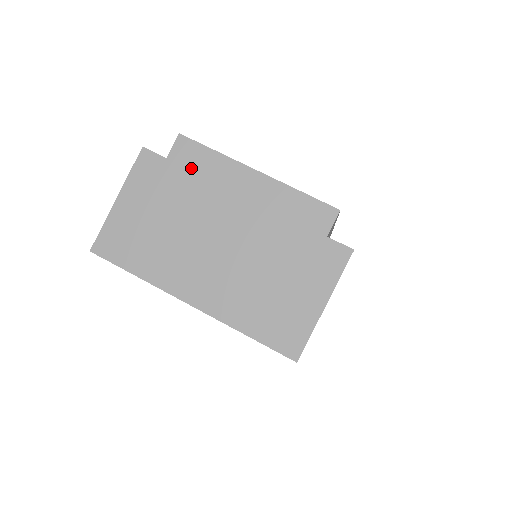
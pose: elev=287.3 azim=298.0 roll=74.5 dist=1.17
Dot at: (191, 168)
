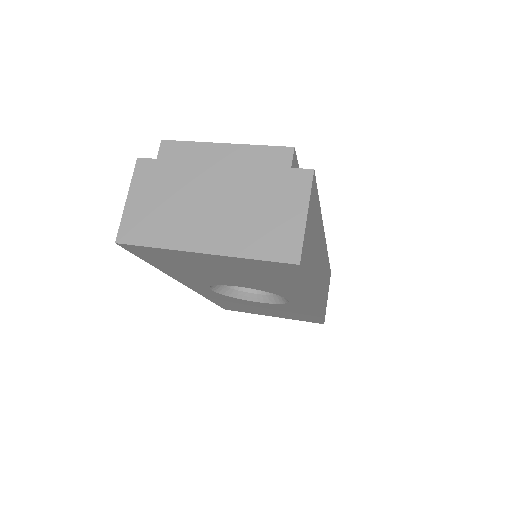
Dot at: (177, 159)
